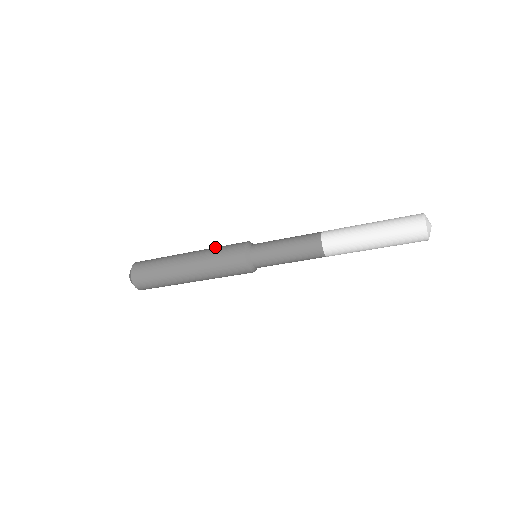
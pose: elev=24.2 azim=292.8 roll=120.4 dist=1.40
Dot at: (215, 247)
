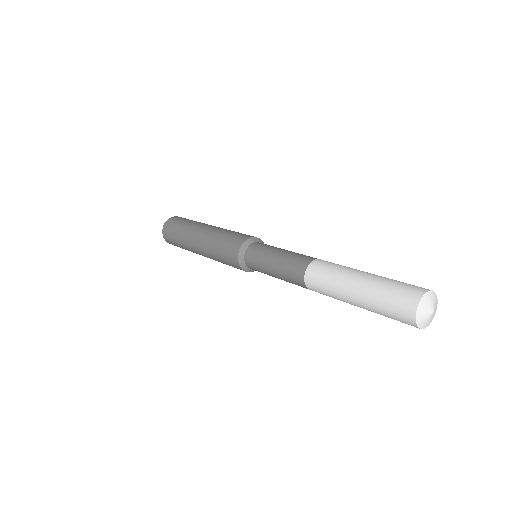
Dot at: (213, 250)
